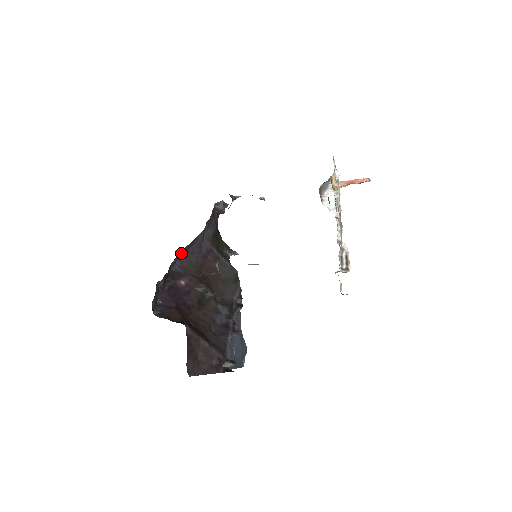
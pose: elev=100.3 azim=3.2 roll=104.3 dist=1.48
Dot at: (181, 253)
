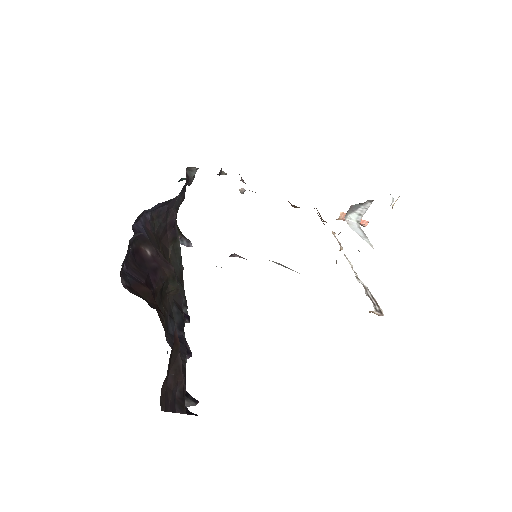
Dot at: (151, 208)
